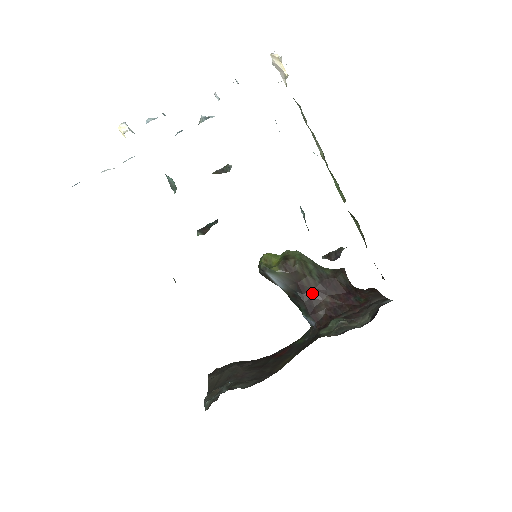
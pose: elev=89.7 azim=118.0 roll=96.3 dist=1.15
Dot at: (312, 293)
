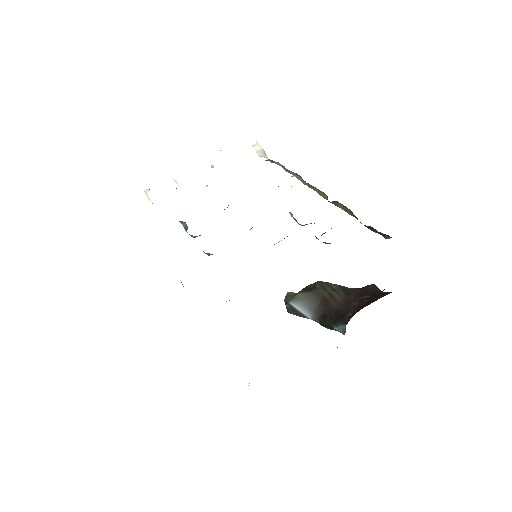
Dot at: (339, 305)
